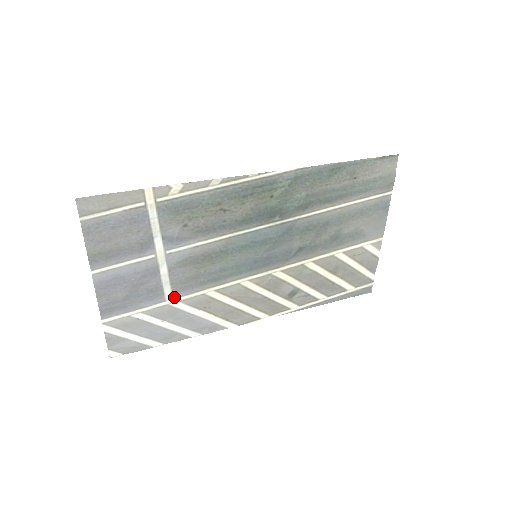
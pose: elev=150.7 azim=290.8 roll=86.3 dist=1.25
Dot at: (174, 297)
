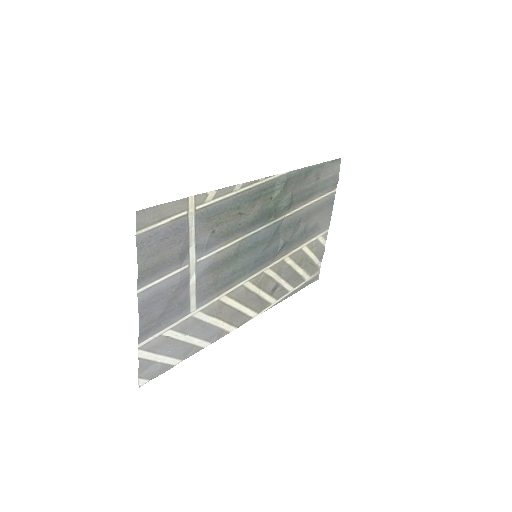
Dot at: (197, 307)
